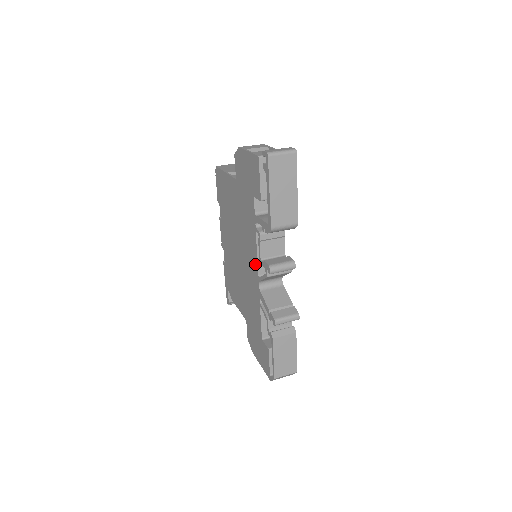
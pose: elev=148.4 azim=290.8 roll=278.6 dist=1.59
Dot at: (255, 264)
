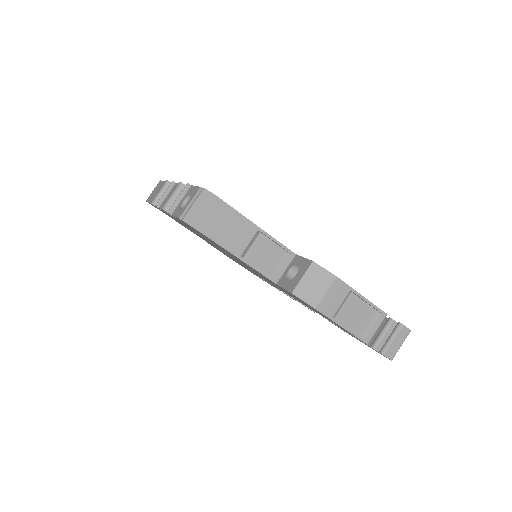
Dot at: occluded
